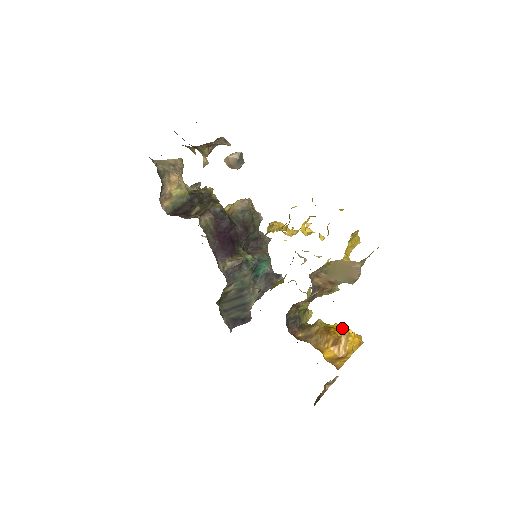
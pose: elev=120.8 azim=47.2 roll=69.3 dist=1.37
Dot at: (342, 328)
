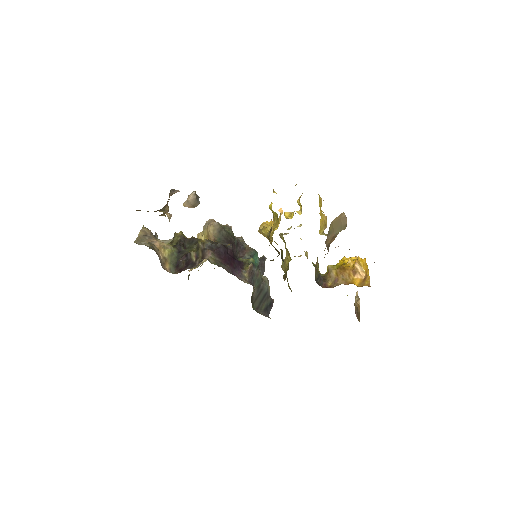
Dot at: (349, 260)
